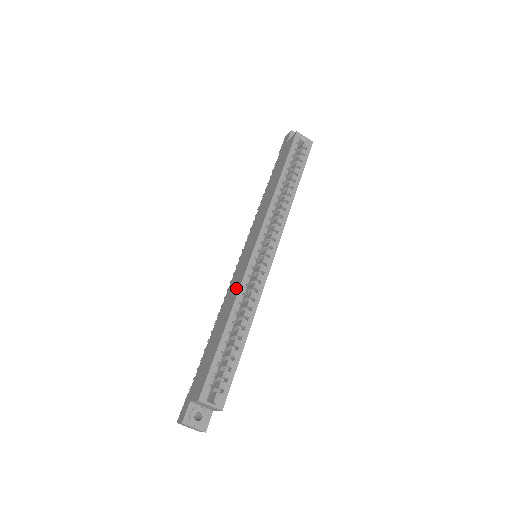
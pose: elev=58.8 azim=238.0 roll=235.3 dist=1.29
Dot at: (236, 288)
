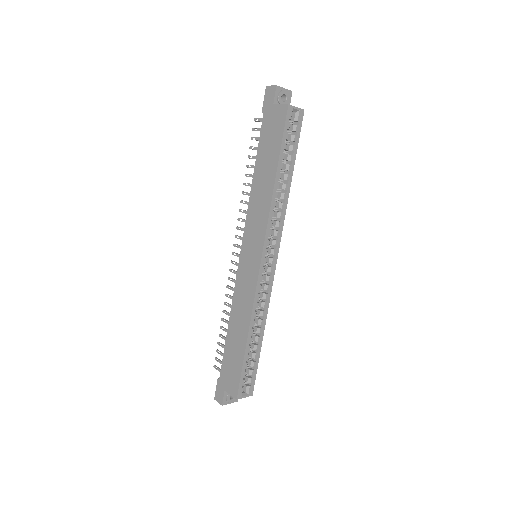
Dot at: (248, 302)
